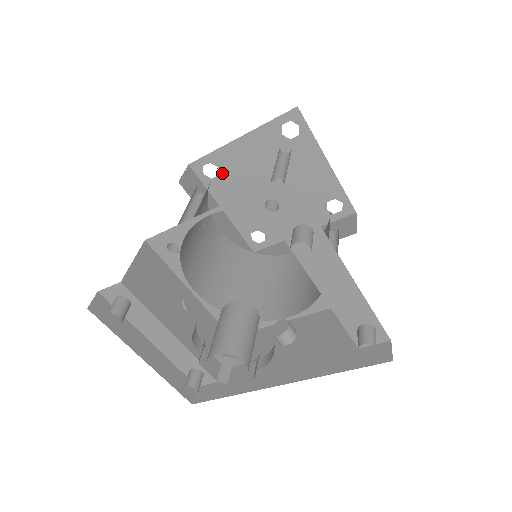
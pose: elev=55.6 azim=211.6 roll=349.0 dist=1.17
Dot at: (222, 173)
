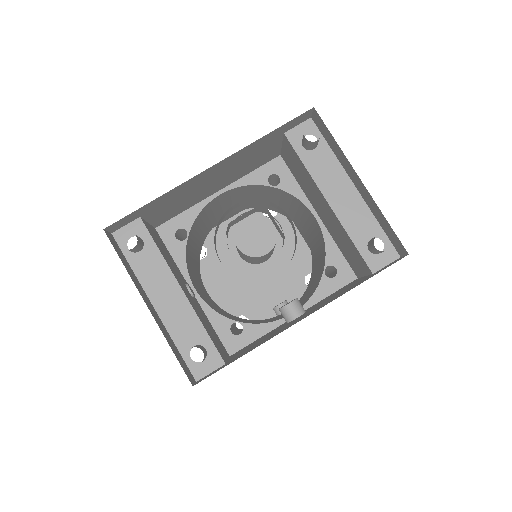
Dot at: (210, 254)
